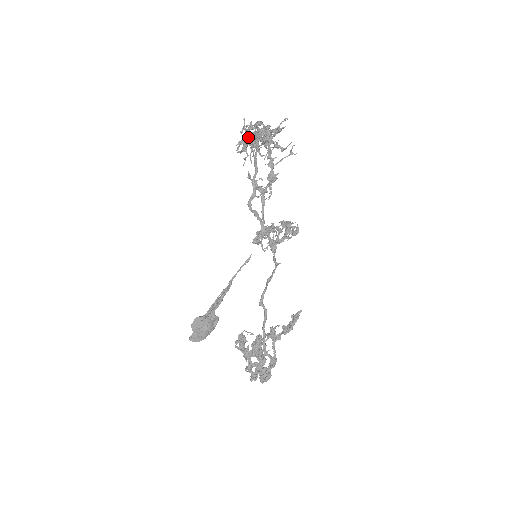
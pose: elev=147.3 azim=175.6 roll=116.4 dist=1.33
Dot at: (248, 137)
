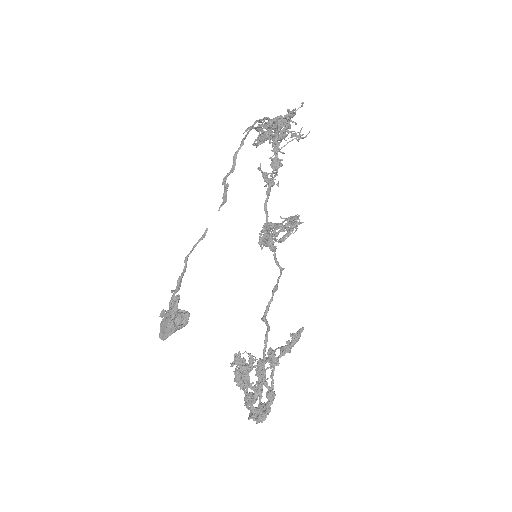
Dot at: occluded
